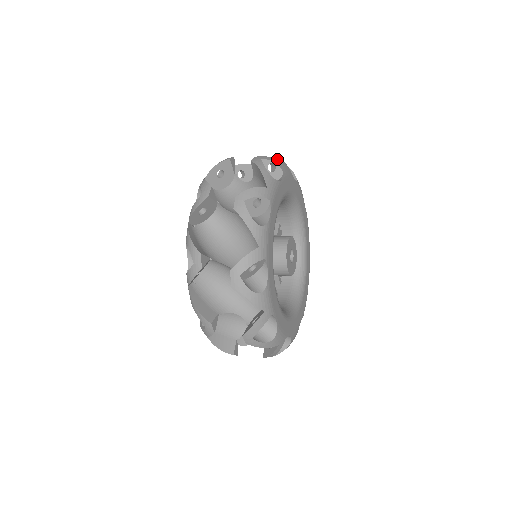
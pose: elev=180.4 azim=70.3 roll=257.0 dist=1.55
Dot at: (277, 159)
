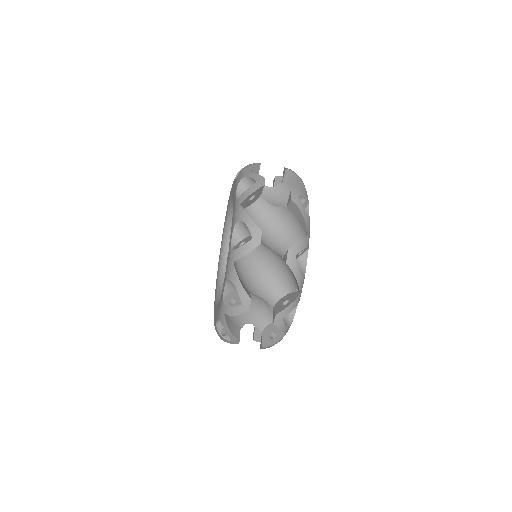
Dot at: occluded
